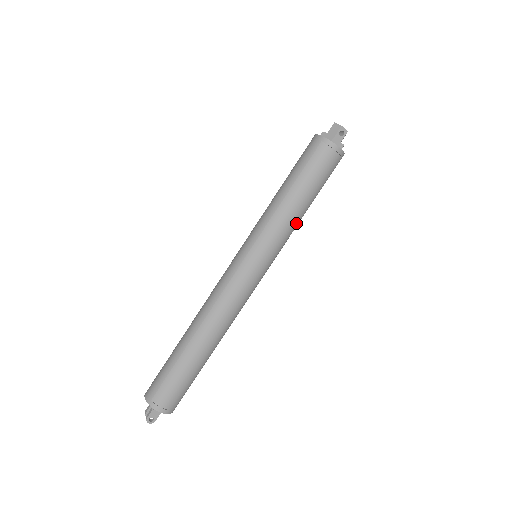
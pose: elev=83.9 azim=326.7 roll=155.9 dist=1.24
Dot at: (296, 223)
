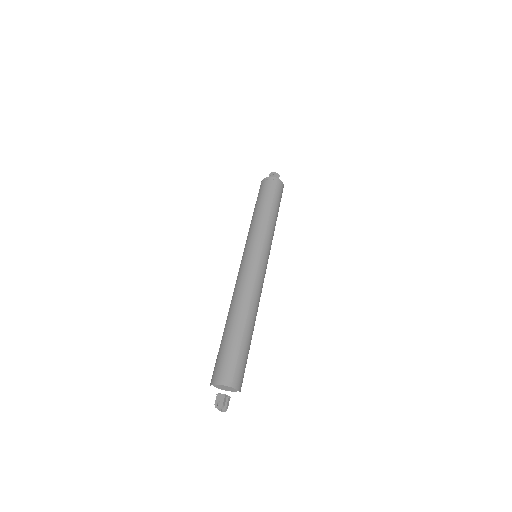
Dot at: (266, 221)
